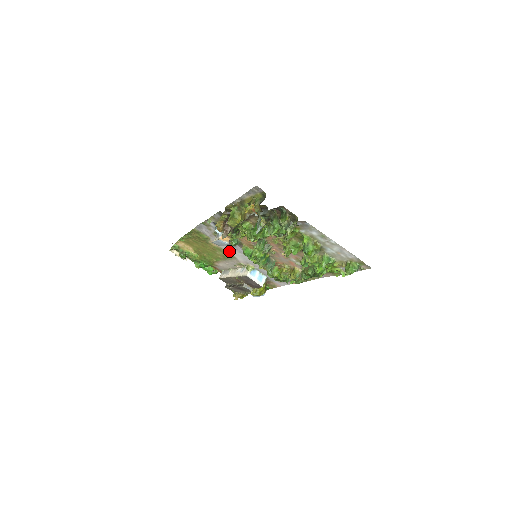
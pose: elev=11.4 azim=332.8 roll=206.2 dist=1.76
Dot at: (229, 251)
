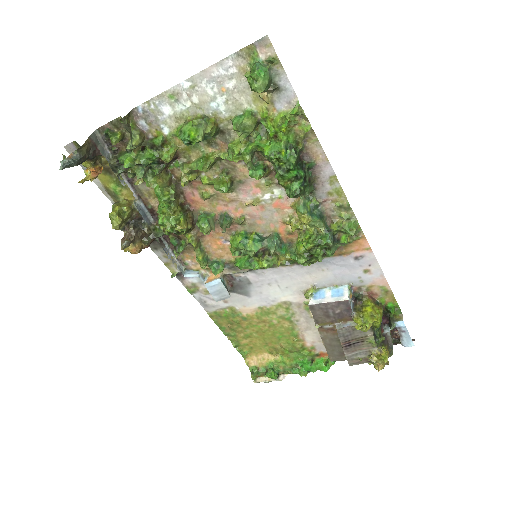
Dot at: (268, 301)
